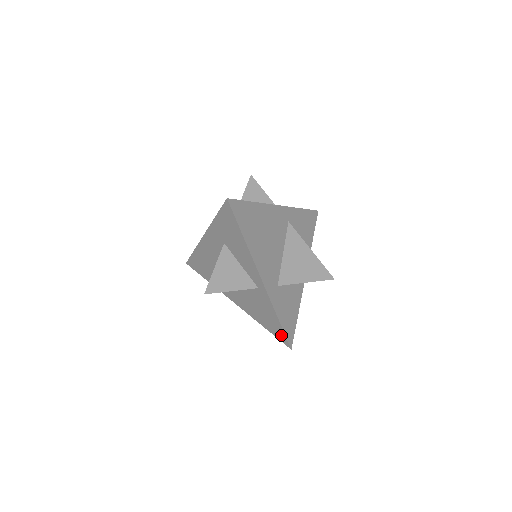
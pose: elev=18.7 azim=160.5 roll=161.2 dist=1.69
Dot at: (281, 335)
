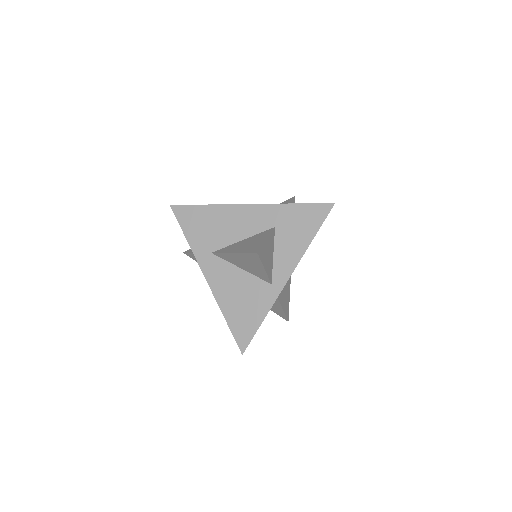
Dot at: (245, 336)
